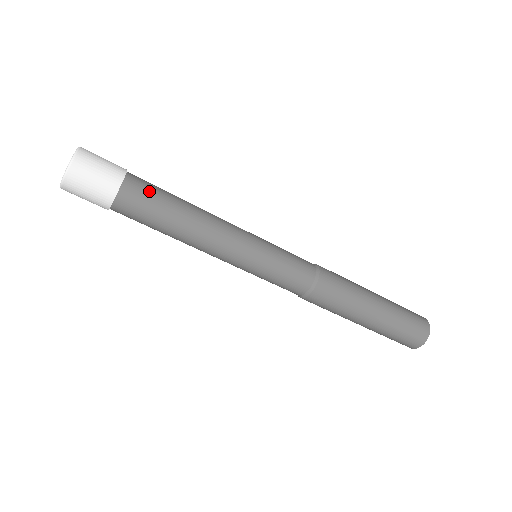
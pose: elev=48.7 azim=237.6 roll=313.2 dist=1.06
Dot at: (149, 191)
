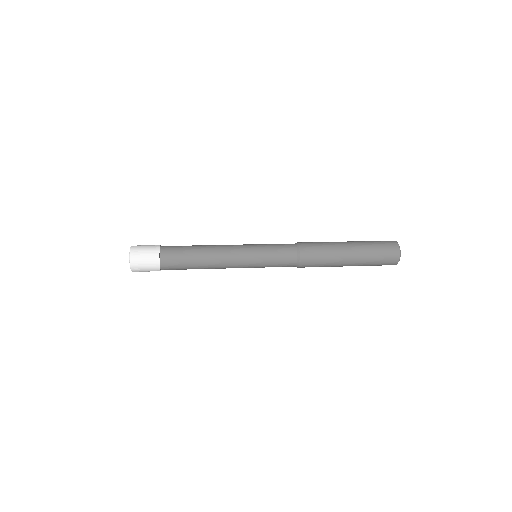
Dot at: (176, 265)
